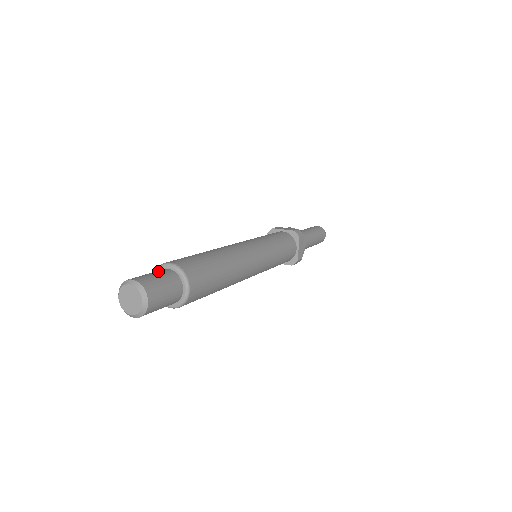
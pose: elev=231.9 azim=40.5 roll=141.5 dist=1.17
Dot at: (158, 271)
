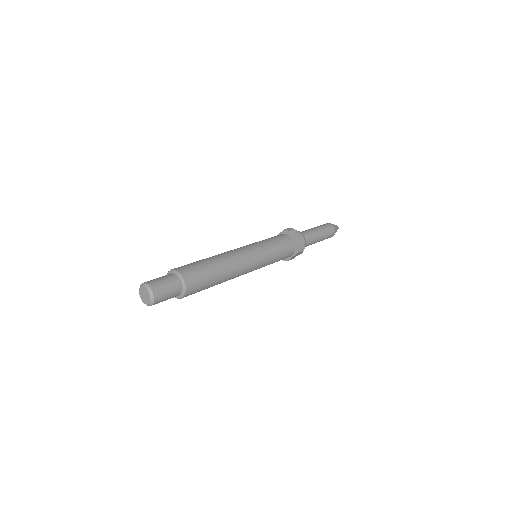
Dot at: occluded
